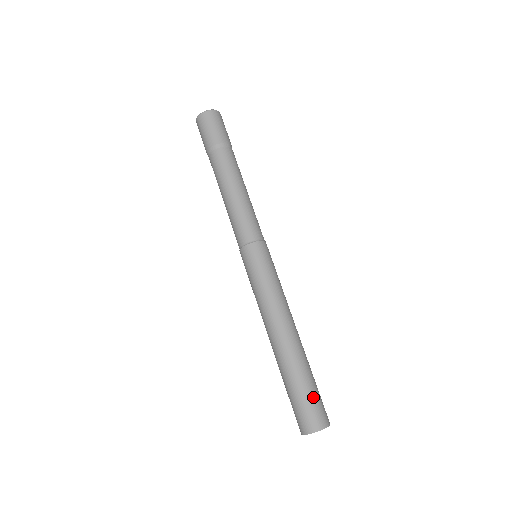
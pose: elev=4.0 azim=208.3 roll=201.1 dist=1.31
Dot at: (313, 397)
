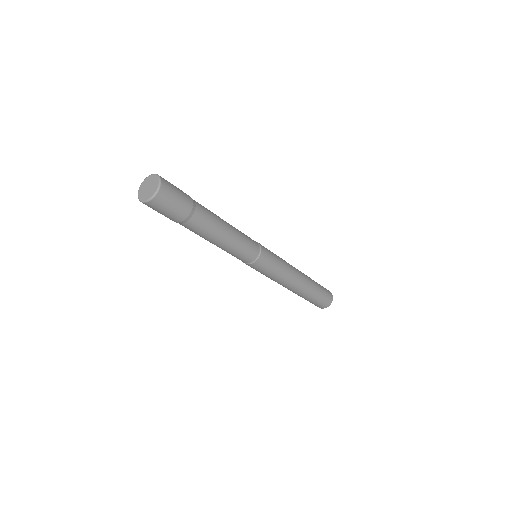
Dot at: (323, 294)
